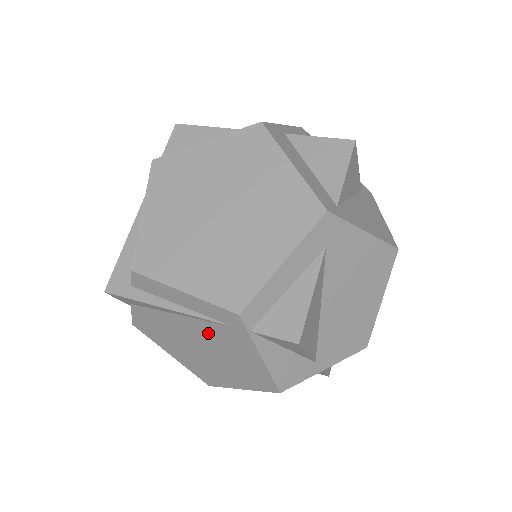
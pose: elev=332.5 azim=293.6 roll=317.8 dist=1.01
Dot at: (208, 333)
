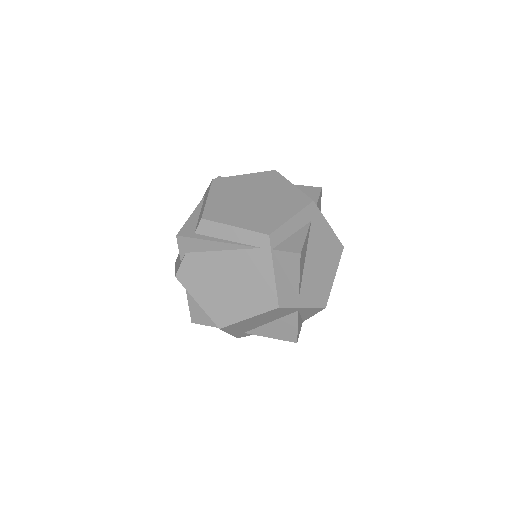
Dot at: (240, 262)
